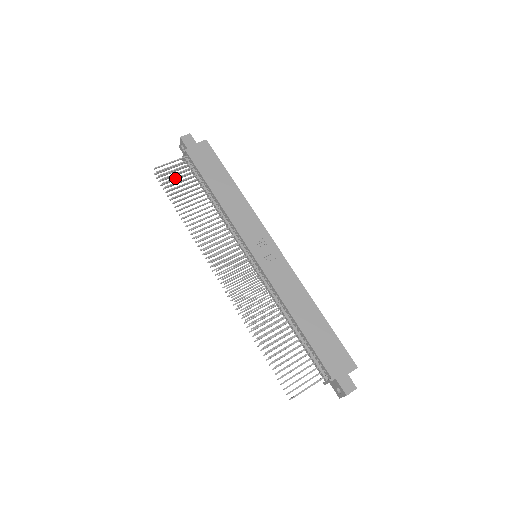
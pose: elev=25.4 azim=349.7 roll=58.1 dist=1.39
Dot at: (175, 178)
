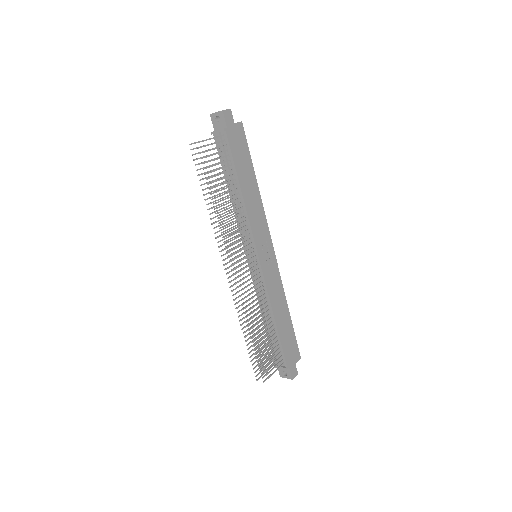
Dot at: (212, 160)
